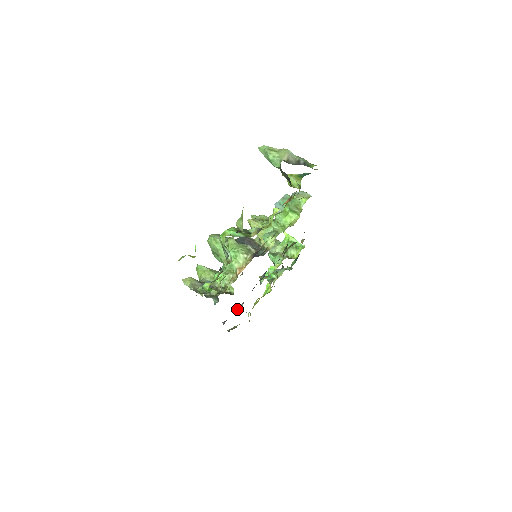
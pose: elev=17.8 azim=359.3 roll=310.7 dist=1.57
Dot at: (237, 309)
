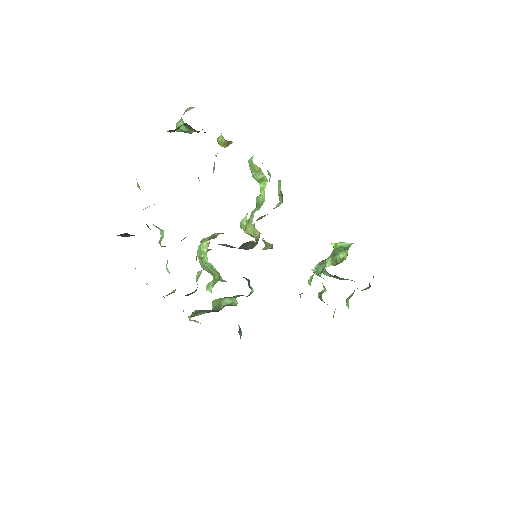
Dot at: occluded
